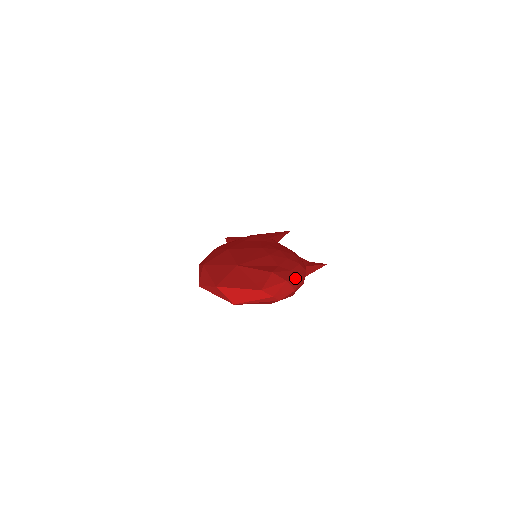
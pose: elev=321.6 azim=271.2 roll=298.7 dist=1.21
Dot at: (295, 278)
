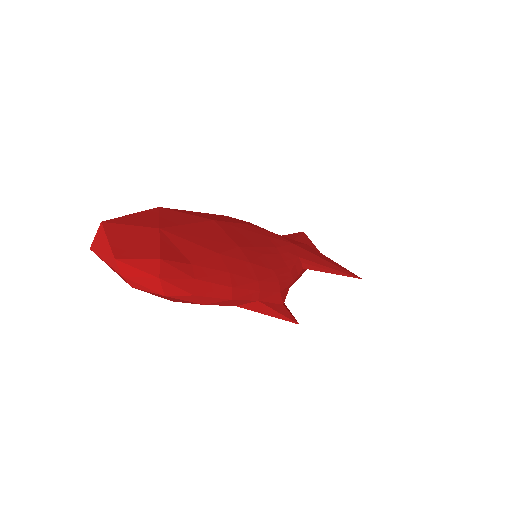
Dot at: (185, 287)
